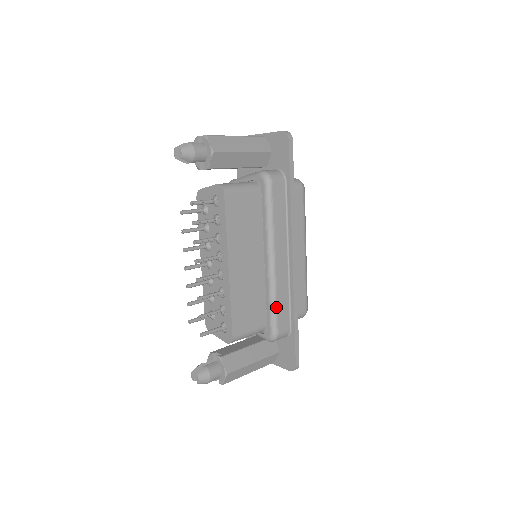
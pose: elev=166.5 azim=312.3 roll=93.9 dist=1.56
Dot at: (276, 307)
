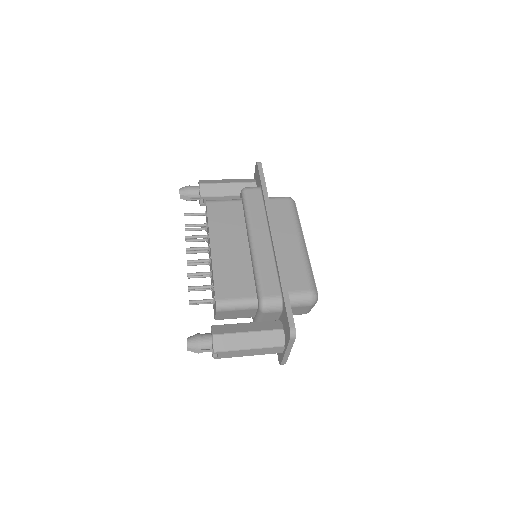
Dot at: (259, 274)
